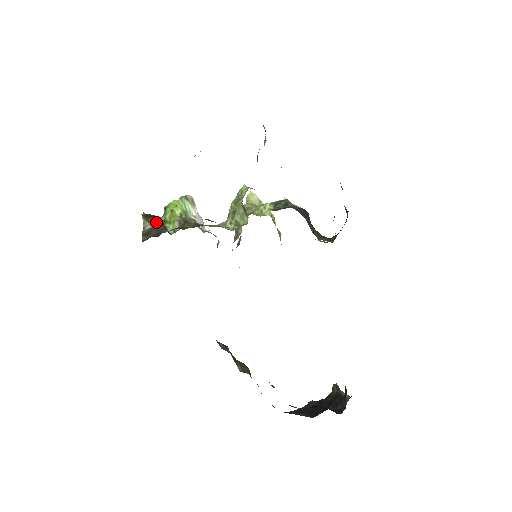
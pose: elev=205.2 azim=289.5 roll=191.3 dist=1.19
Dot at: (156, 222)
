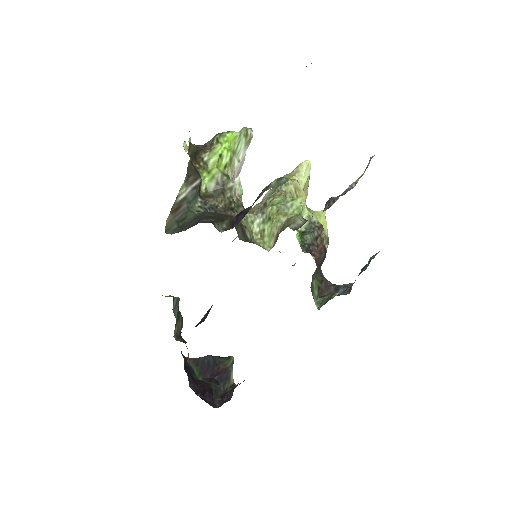
Dot at: (195, 182)
